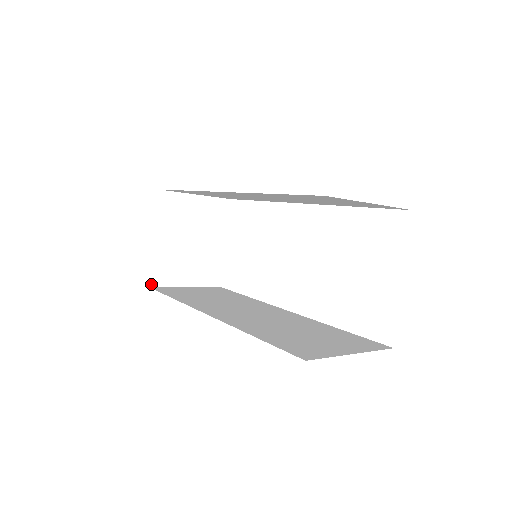
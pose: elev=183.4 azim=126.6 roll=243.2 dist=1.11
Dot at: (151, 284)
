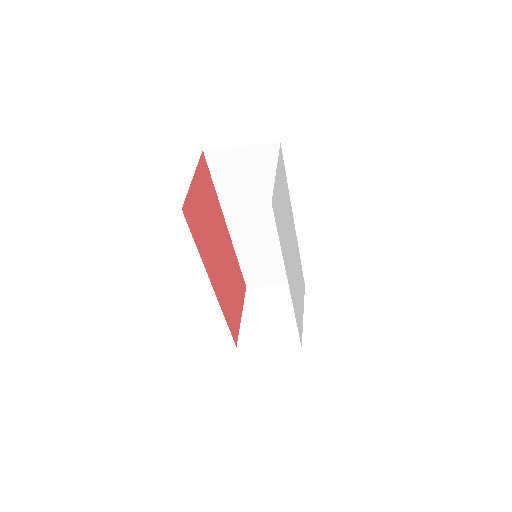
Dot at: (238, 345)
